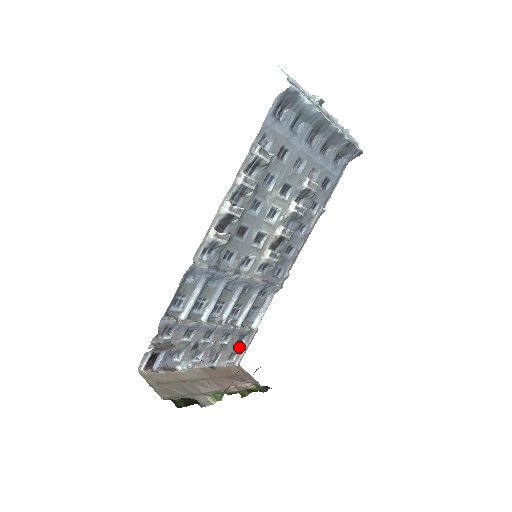
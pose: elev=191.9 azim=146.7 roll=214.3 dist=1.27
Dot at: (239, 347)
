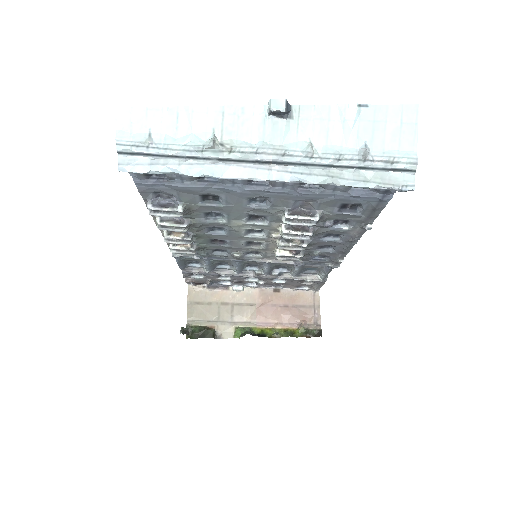
Dot at: (307, 284)
